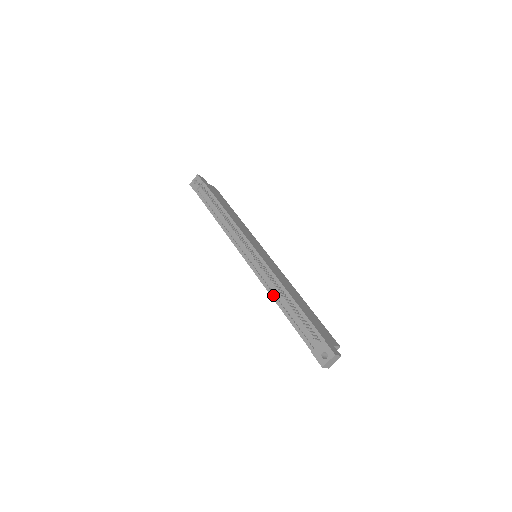
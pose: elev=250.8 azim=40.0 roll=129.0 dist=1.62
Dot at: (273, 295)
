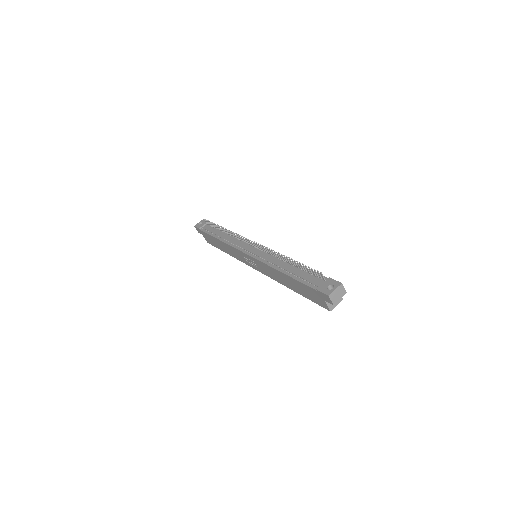
Dot at: (275, 266)
